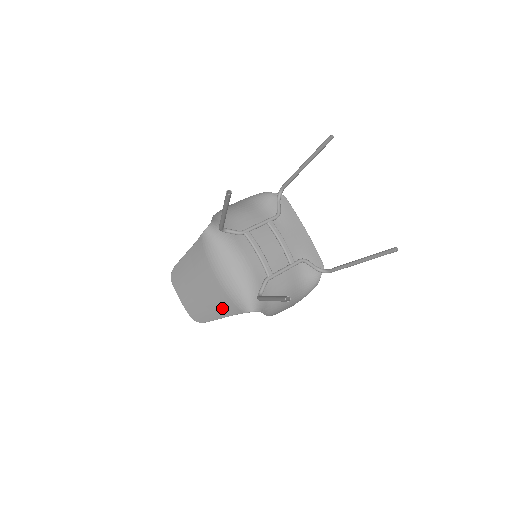
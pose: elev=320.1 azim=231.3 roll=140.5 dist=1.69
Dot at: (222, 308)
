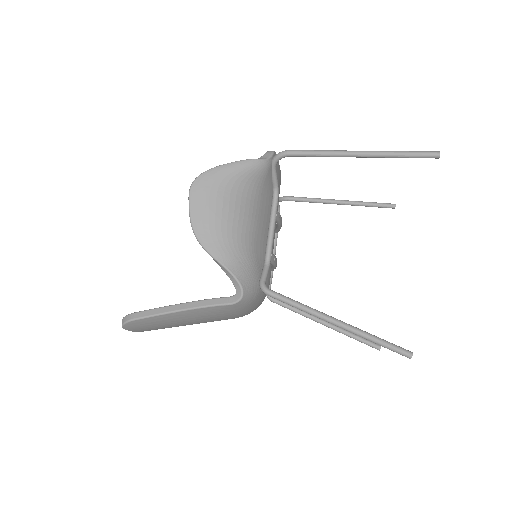
Dot at: occluded
